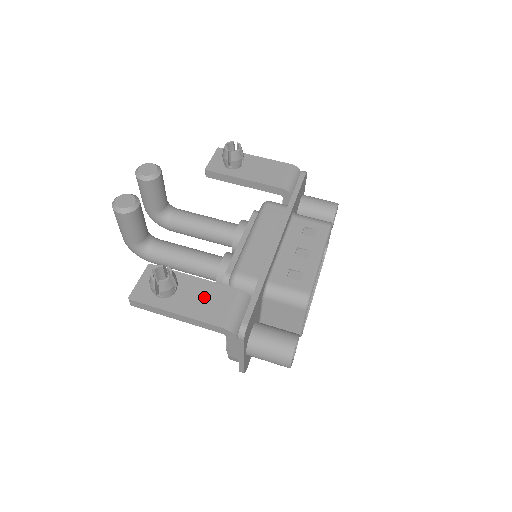
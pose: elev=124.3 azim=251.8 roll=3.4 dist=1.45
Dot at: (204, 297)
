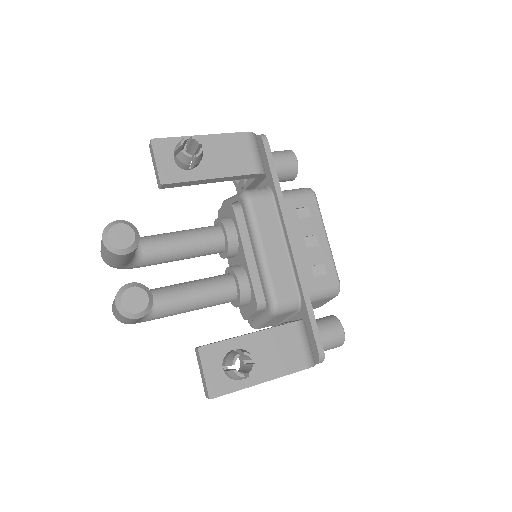
Dot at: (274, 349)
